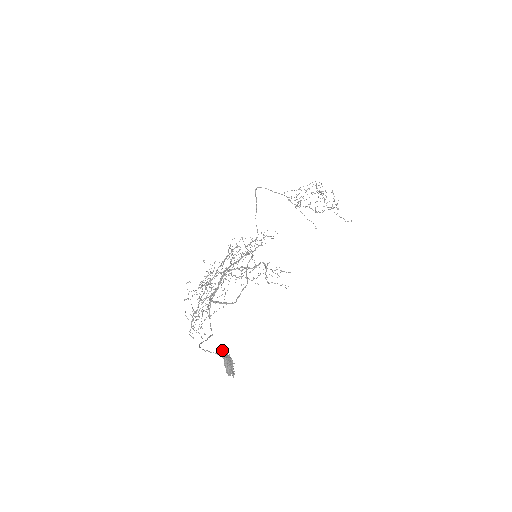
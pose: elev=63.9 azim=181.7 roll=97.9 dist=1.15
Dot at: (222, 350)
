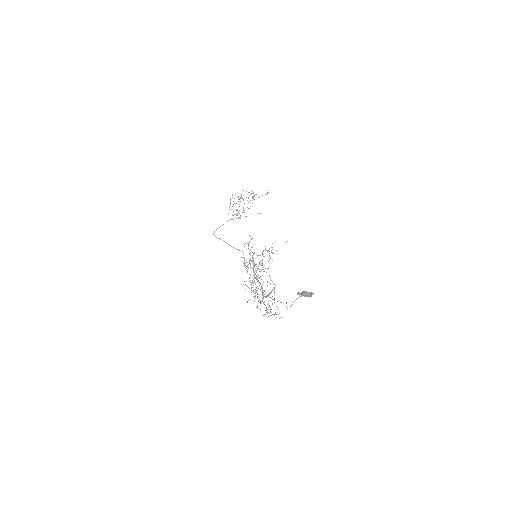
Dot at: (297, 294)
